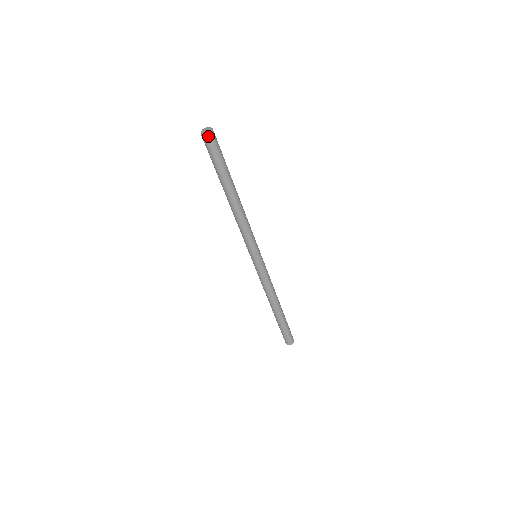
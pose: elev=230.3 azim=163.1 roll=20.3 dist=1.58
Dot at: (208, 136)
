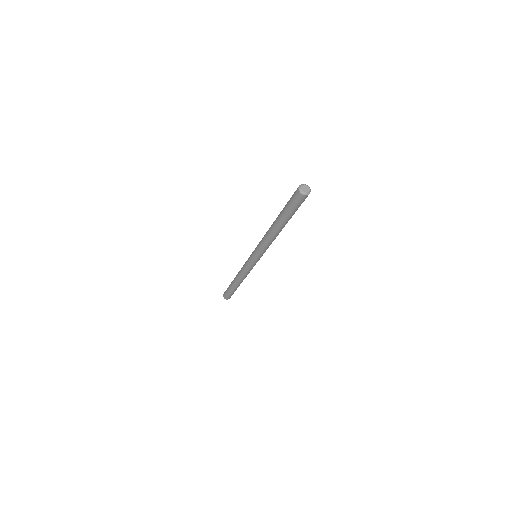
Dot at: occluded
